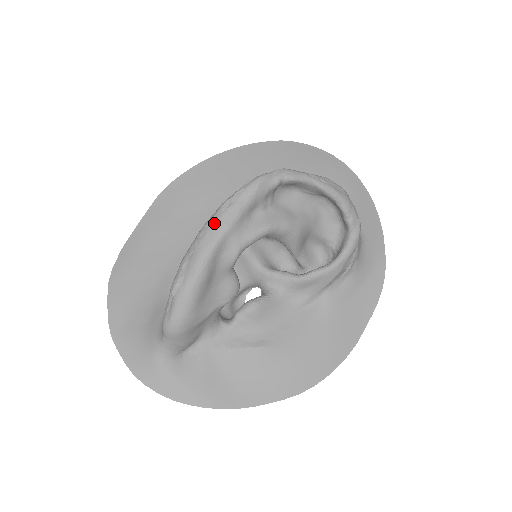
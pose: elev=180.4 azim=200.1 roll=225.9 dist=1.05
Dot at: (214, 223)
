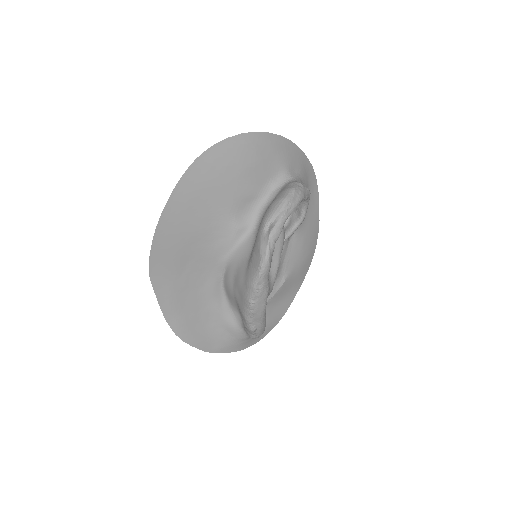
Dot at: (258, 300)
